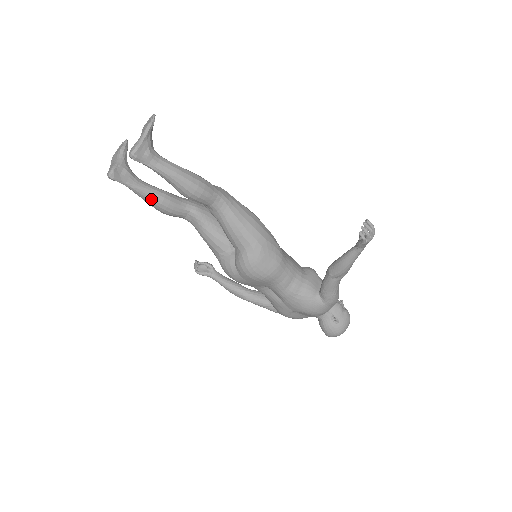
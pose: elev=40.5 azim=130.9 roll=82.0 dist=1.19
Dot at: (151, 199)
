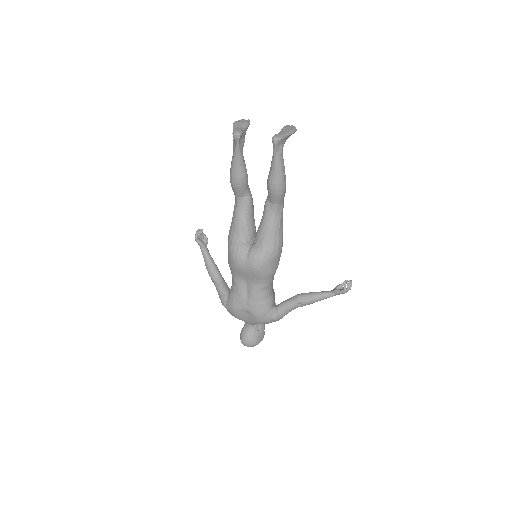
Dot at: (239, 169)
